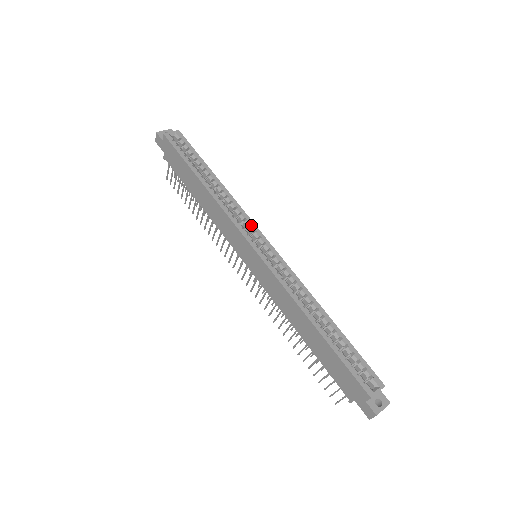
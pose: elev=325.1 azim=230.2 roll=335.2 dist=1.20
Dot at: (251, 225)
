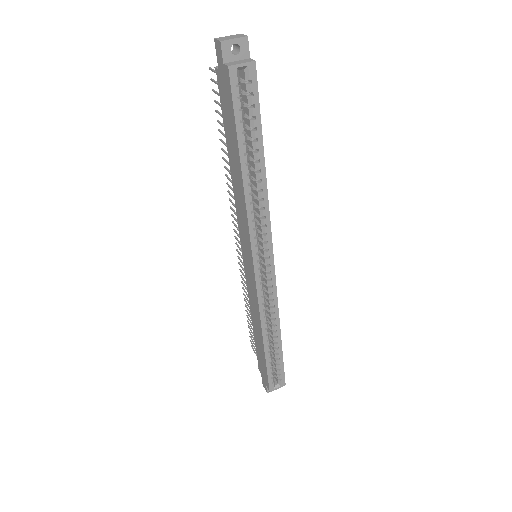
Dot at: (268, 242)
